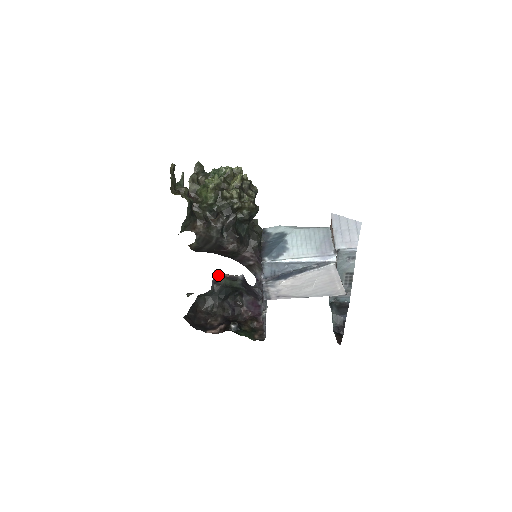
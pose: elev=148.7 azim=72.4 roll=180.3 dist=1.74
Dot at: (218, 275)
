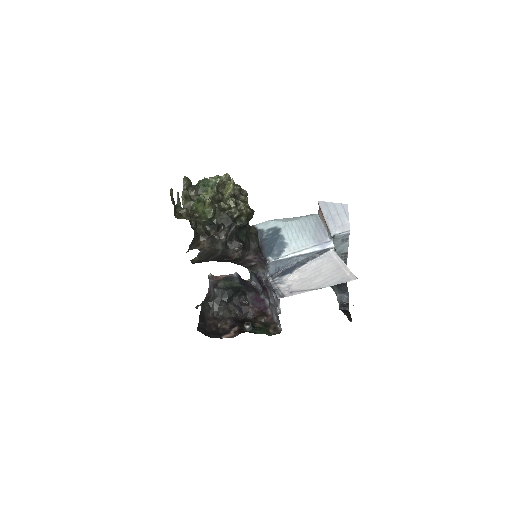
Dot at: (214, 278)
